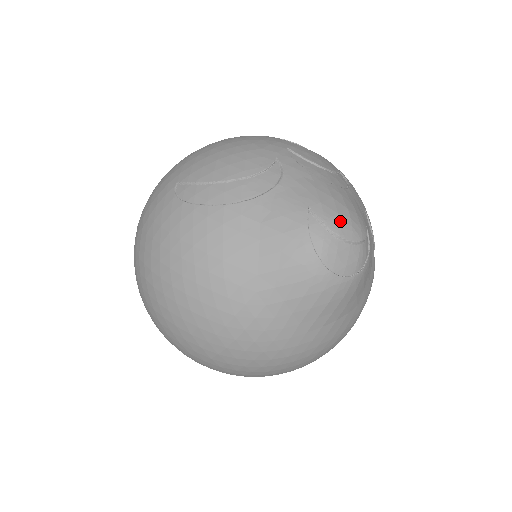
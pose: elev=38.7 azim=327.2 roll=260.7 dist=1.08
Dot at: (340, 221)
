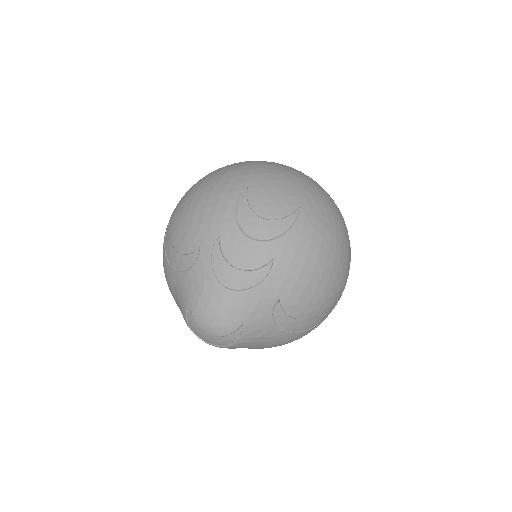
Dot at: (203, 321)
